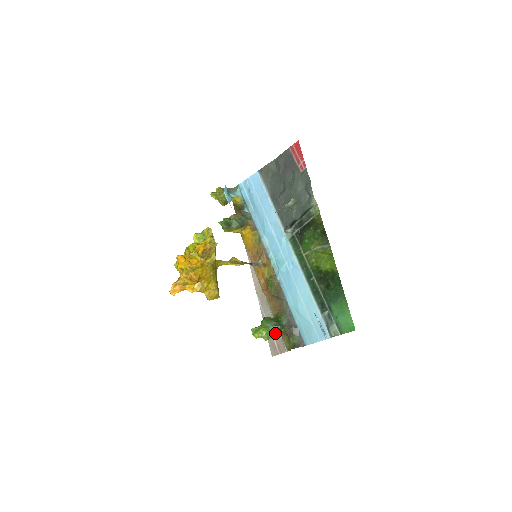
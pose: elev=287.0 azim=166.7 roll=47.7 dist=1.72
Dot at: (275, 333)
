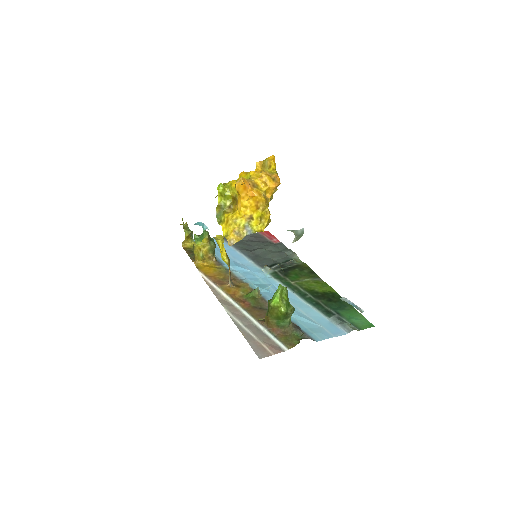
Dot at: (292, 309)
